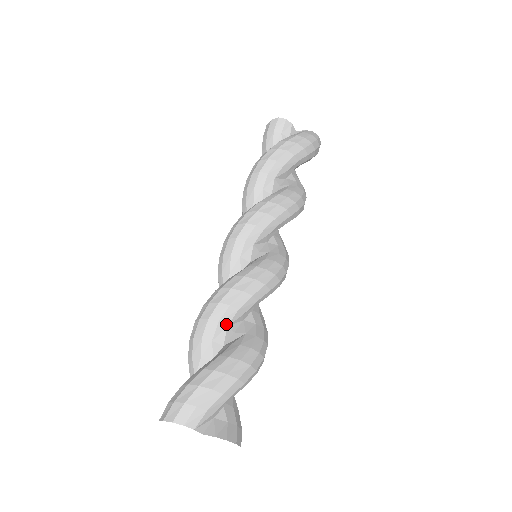
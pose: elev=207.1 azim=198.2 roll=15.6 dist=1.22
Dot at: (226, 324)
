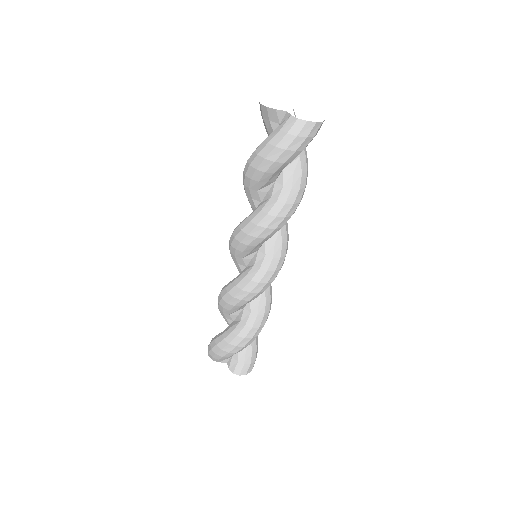
Dot at: (228, 314)
